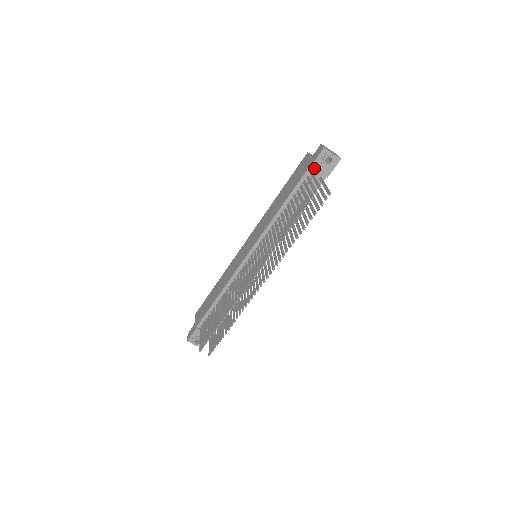
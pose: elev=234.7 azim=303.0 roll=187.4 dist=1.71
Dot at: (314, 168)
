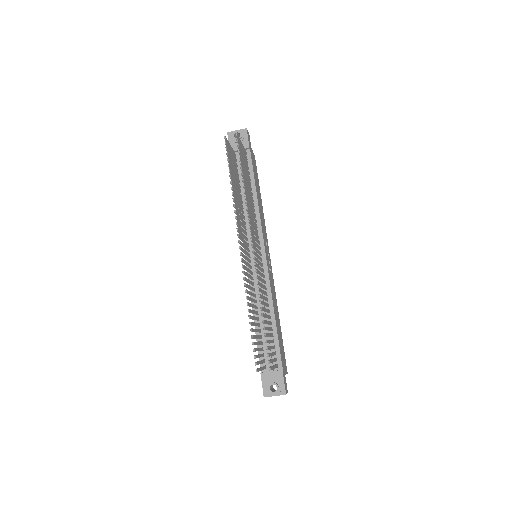
Dot at: occluded
